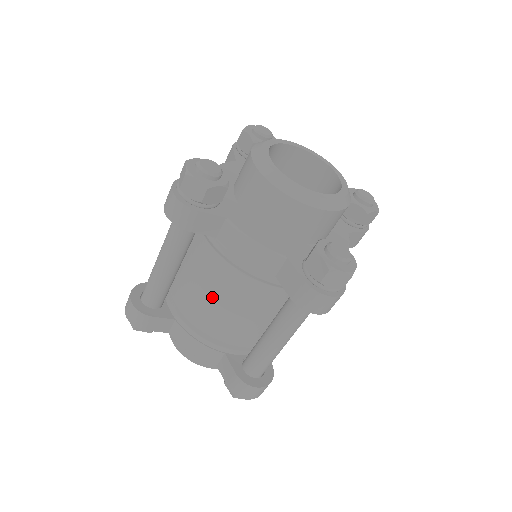
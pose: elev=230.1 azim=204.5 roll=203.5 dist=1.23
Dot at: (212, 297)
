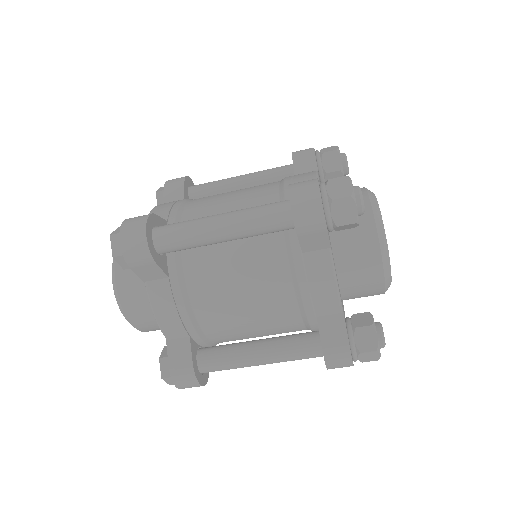
Dot at: (240, 291)
